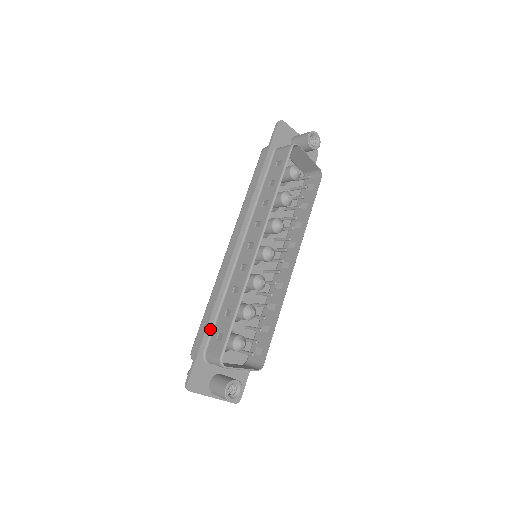
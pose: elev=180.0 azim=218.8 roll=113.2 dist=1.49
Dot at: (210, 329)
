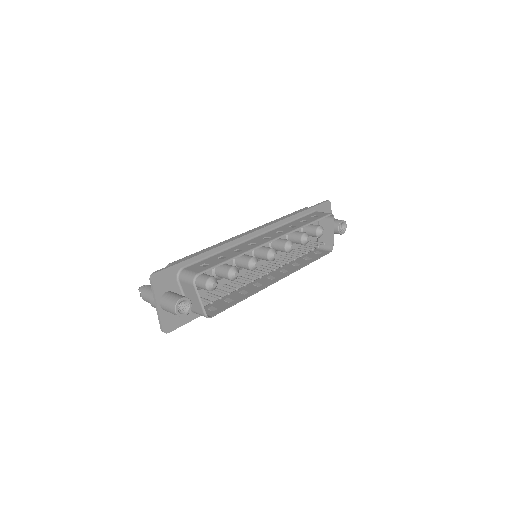
Dot at: (199, 259)
